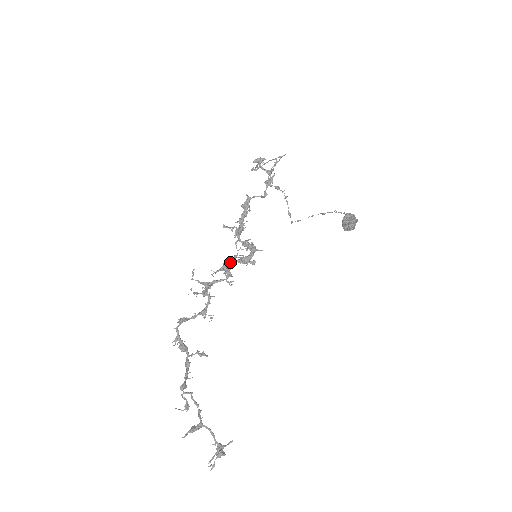
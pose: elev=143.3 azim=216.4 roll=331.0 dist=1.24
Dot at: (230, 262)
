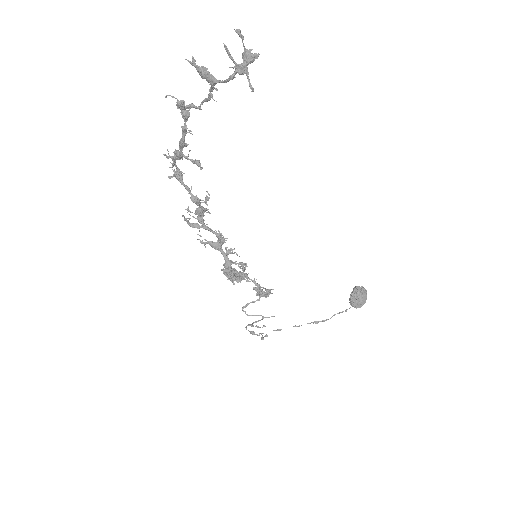
Dot at: occluded
